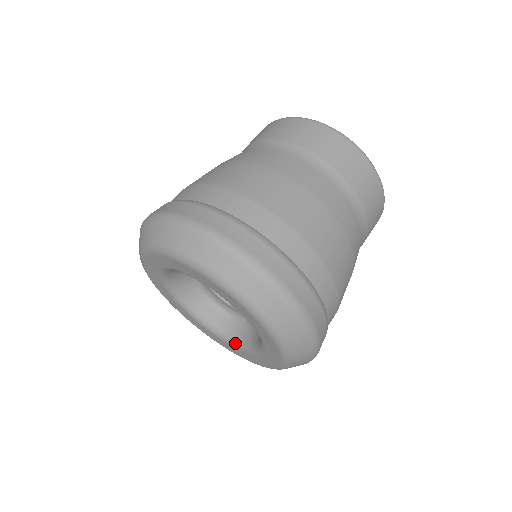
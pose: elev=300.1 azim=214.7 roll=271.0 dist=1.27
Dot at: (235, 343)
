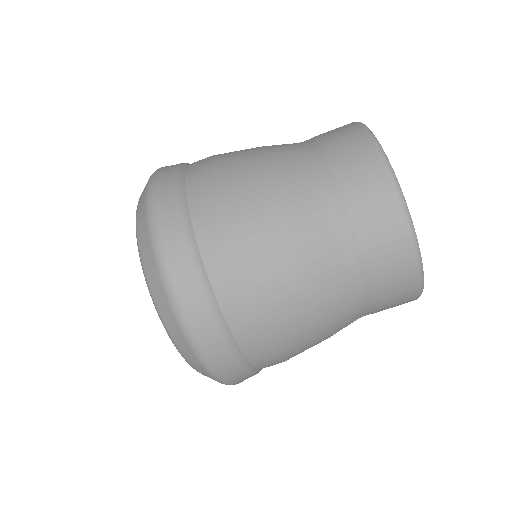
Dot at: occluded
